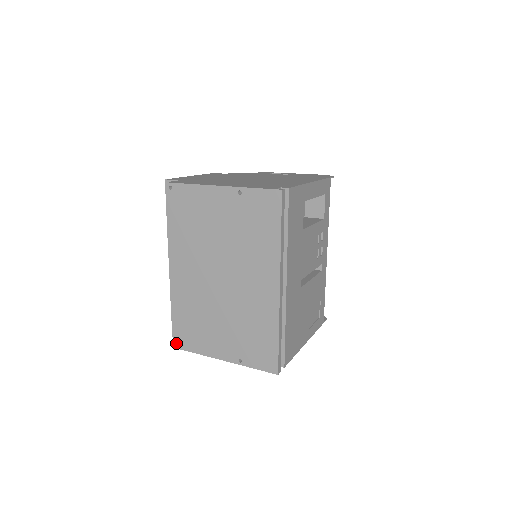
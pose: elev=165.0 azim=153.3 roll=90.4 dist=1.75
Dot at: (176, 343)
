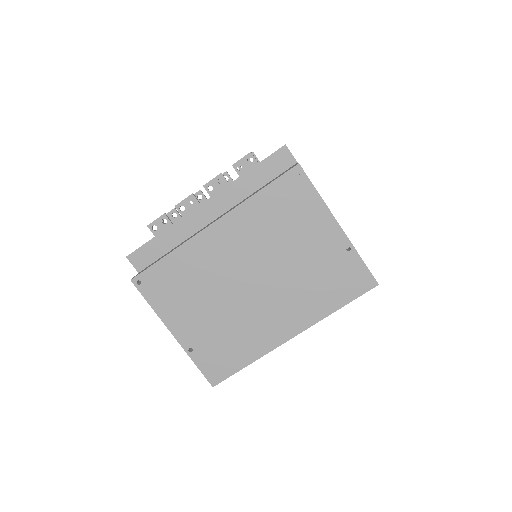
Dot at: (138, 280)
